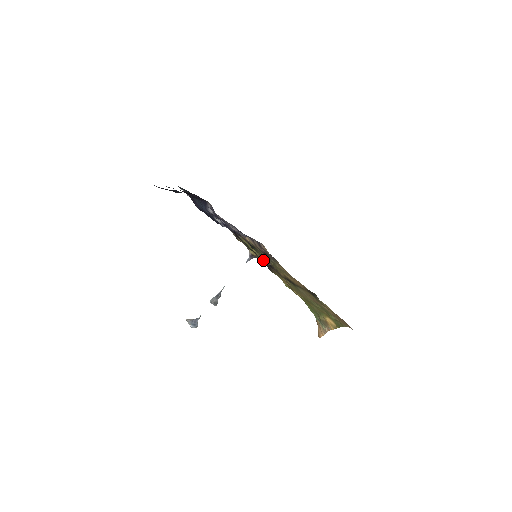
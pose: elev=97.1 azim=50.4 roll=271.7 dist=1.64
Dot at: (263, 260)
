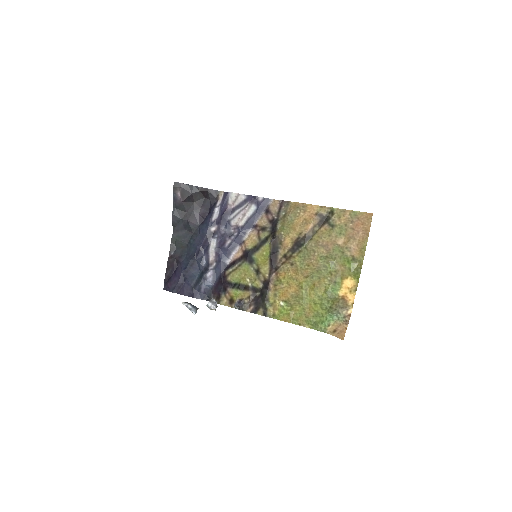
Dot at: (257, 284)
